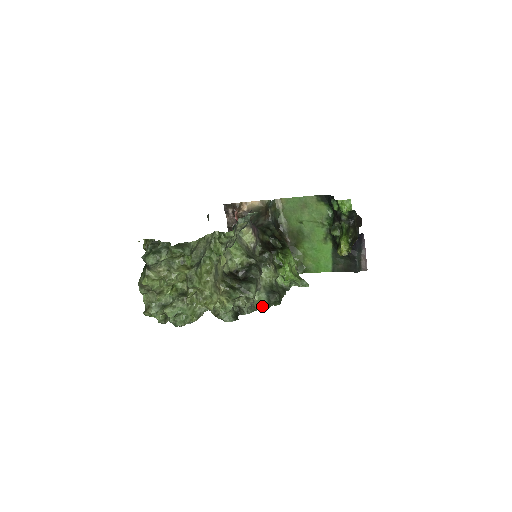
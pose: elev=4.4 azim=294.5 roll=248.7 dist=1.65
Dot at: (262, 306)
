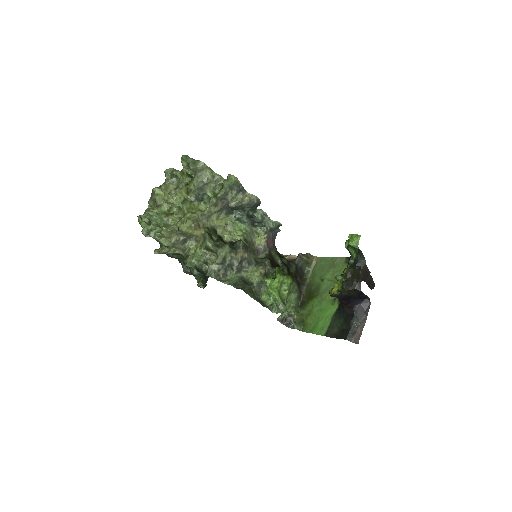
Dot at: (227, 281)
